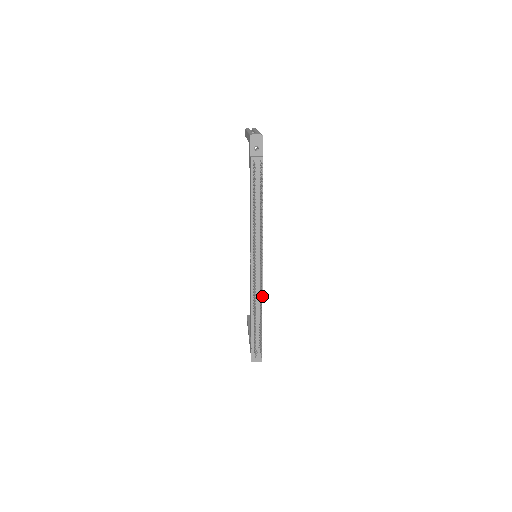
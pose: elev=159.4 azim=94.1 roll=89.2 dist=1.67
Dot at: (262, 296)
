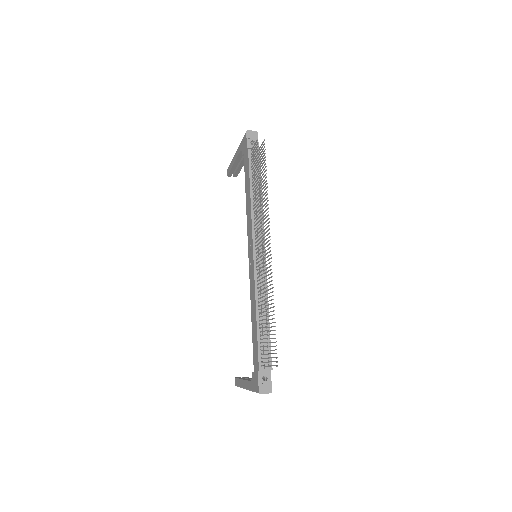
Dot at: occluded
